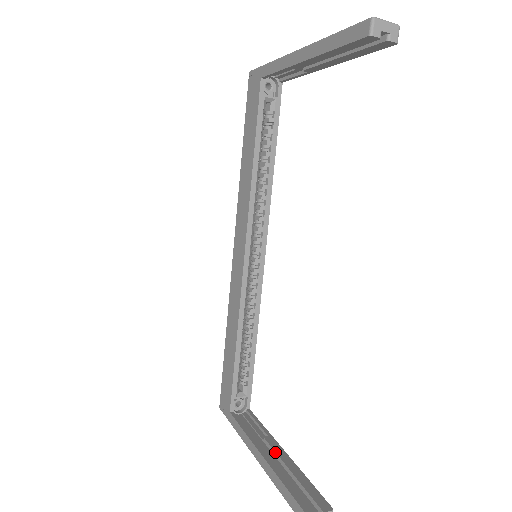
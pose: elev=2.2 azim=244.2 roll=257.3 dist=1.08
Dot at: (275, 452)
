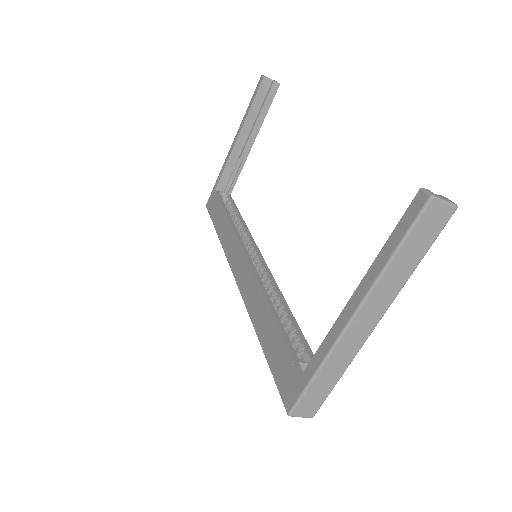
Dot at: occluded
